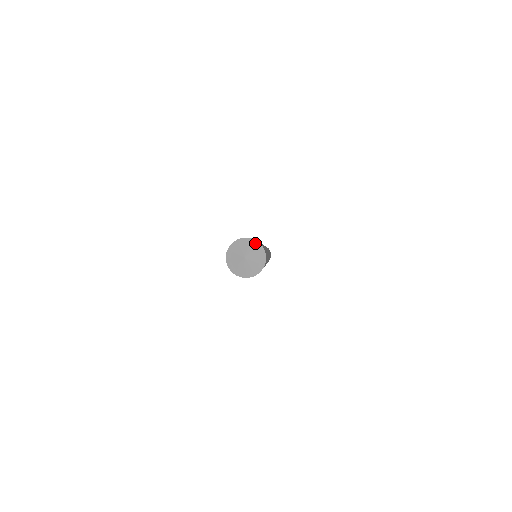
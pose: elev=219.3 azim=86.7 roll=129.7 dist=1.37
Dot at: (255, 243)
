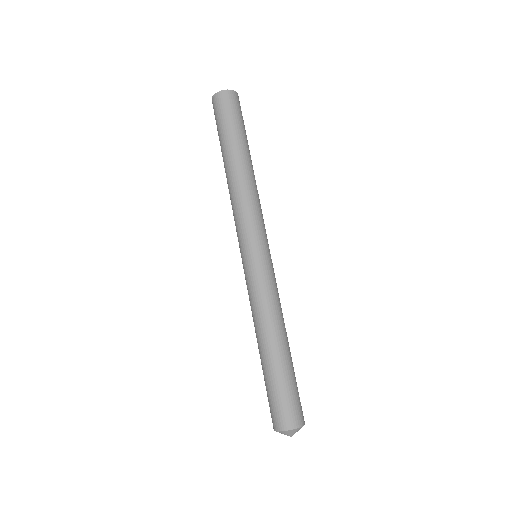
Dot at: occluded
